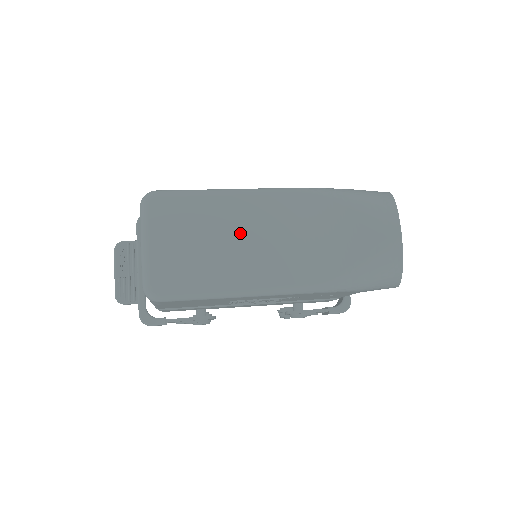
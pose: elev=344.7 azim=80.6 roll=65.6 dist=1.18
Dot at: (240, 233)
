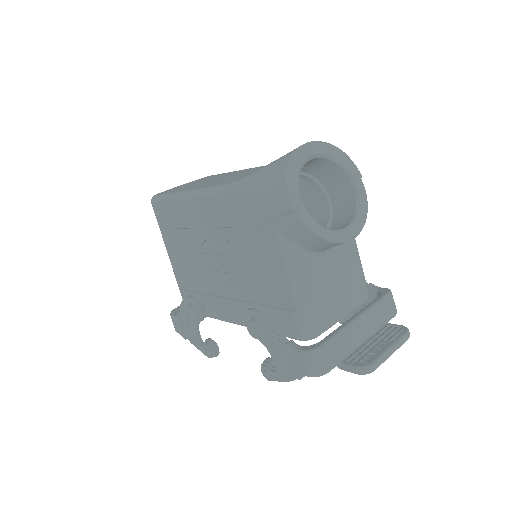
Dot at: (222, 177)
